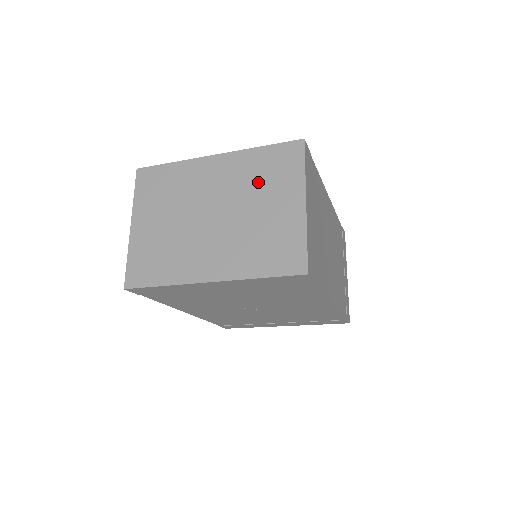
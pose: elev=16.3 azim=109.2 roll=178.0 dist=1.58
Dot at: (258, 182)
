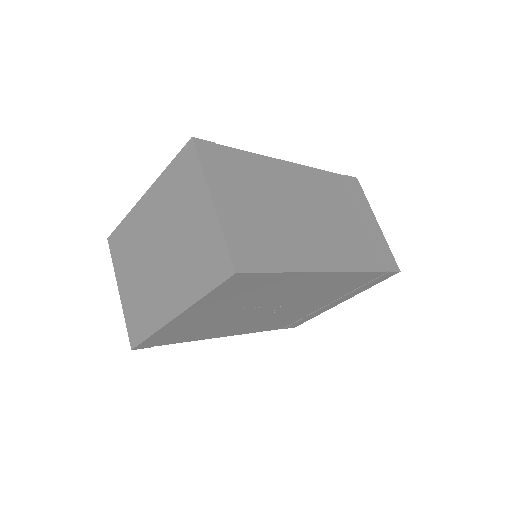
Dot at: (176, 202)
